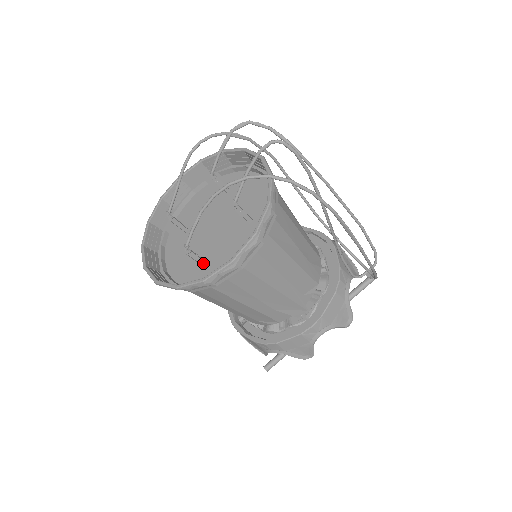
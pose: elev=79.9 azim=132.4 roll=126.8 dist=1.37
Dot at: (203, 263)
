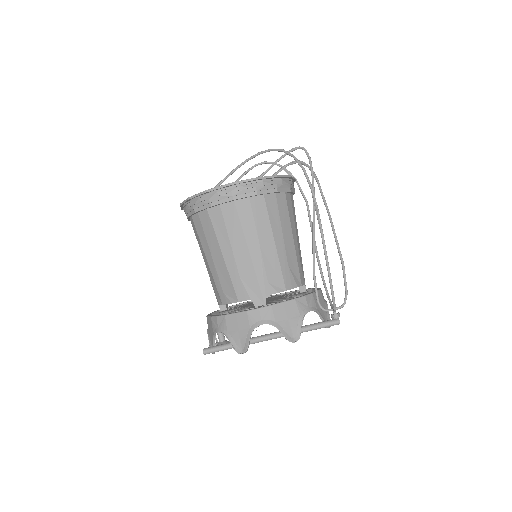
Dot at: occluded
